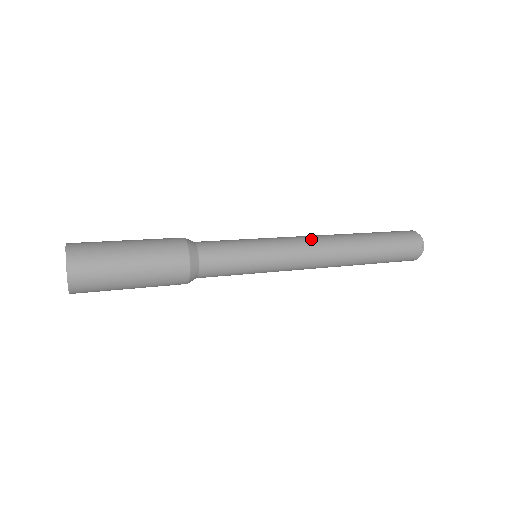
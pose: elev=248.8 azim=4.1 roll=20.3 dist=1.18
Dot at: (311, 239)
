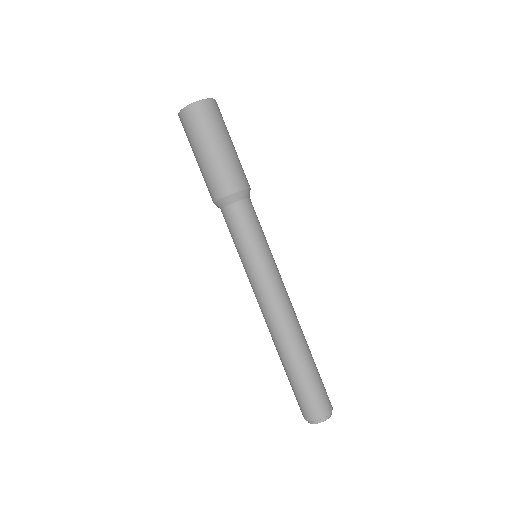
Dot at: (287, 300)
